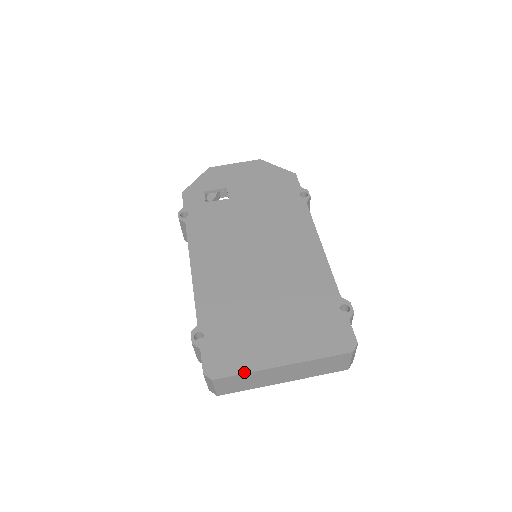
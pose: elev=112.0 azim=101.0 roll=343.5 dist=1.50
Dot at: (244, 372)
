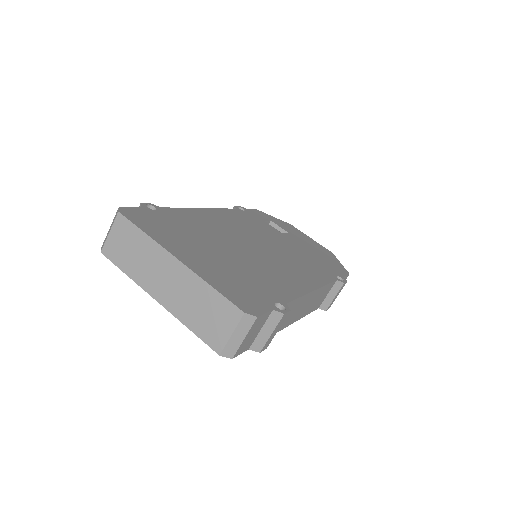
Dot at: (145, 232)
